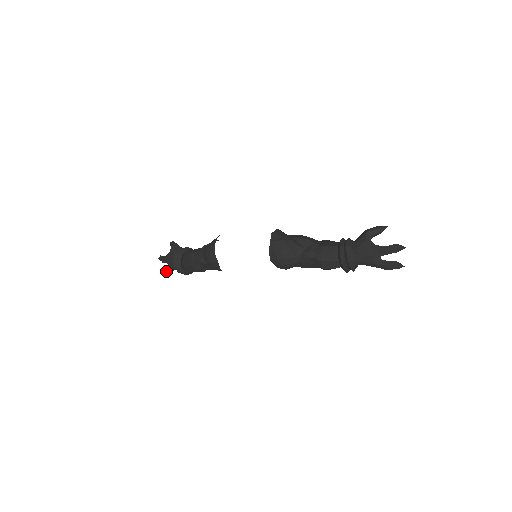
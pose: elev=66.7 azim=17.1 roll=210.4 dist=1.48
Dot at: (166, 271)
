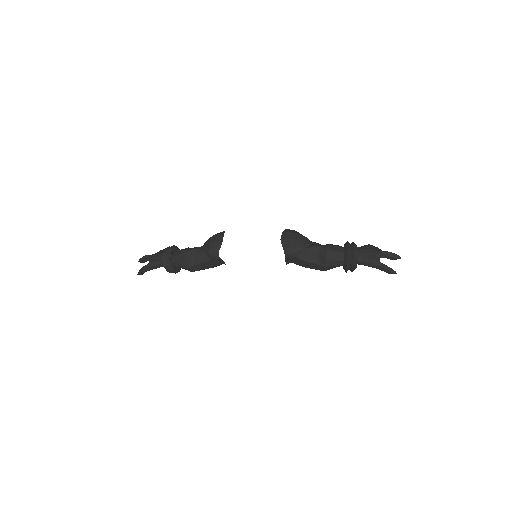
Dot at: (141, 269)
